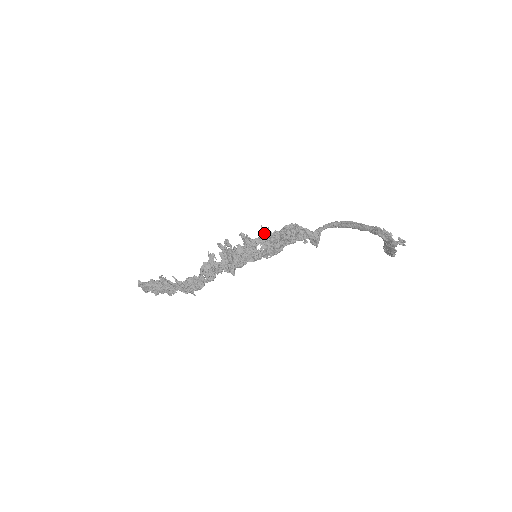
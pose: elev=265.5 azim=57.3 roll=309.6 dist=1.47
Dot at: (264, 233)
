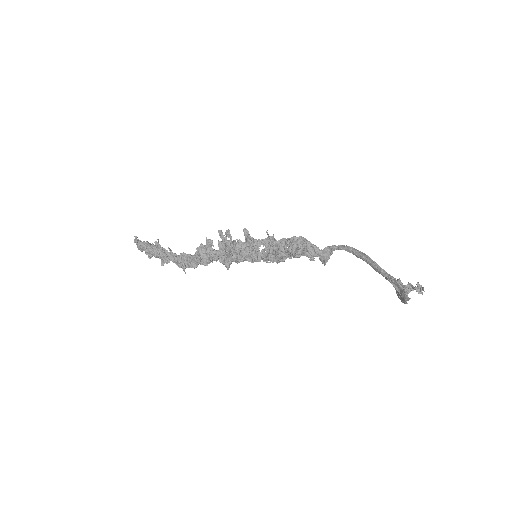
Dot at: occluded
